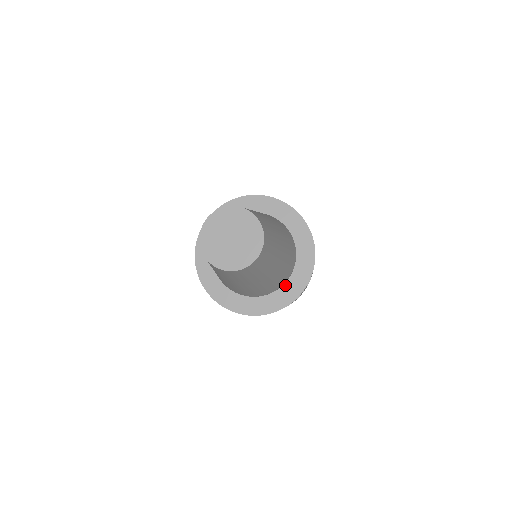
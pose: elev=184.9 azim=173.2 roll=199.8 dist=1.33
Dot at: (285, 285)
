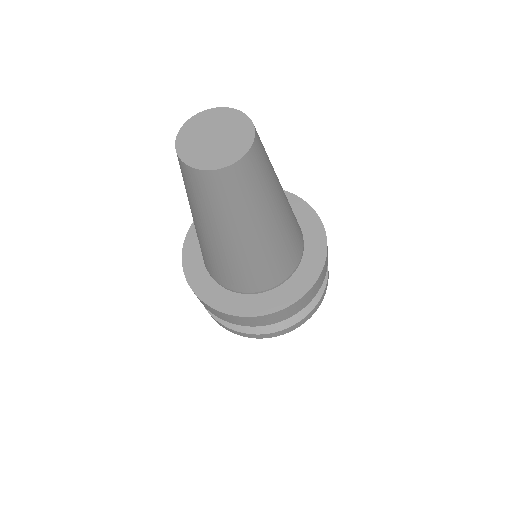
Dot at: (305, 240)
